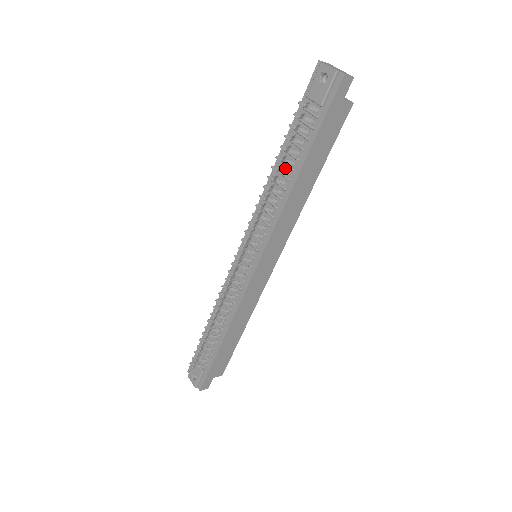
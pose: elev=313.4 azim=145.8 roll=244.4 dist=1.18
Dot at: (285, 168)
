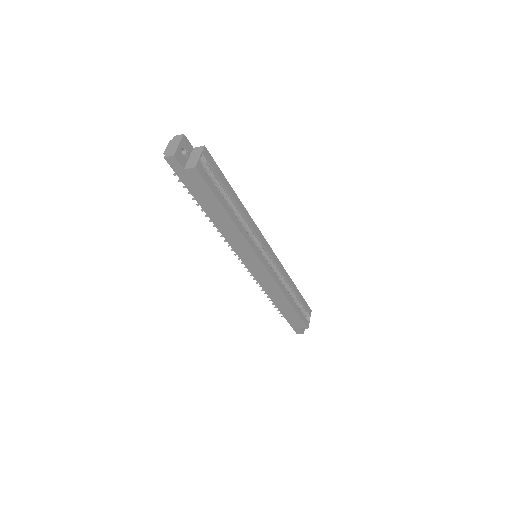
Dot at: occluded
